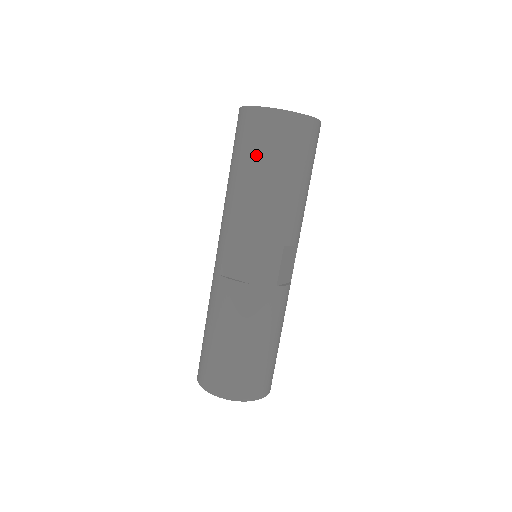
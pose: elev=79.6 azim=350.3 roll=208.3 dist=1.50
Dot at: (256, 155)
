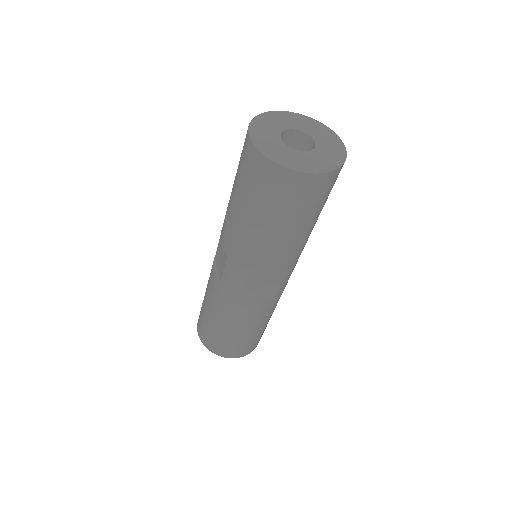
Dot at: (238, 181)
